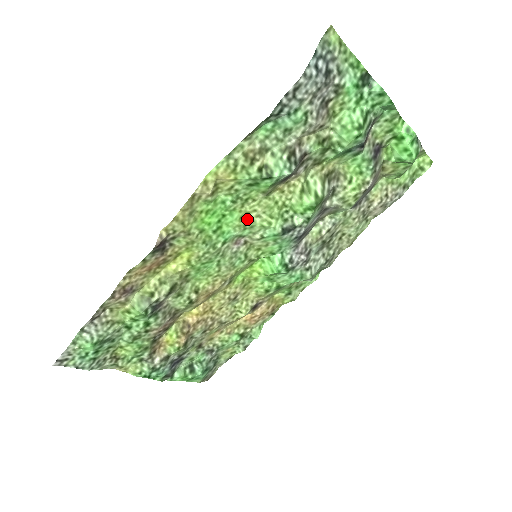
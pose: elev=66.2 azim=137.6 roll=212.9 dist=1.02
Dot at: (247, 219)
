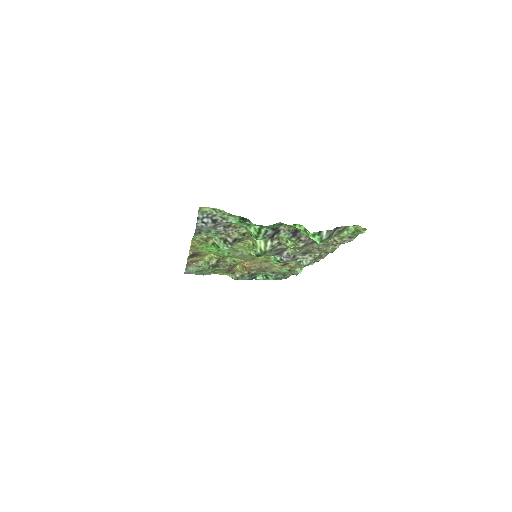
Dot at: (233, 248)
